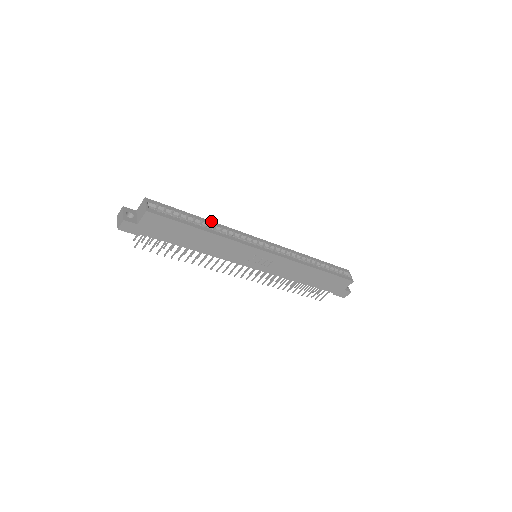
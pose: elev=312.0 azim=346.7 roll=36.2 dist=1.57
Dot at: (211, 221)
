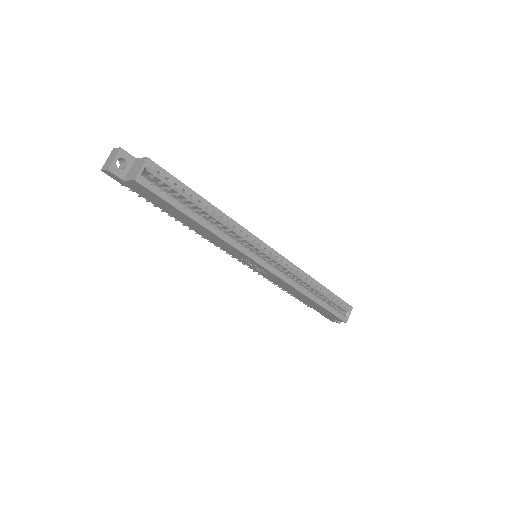
Dot at: (220, 210)
